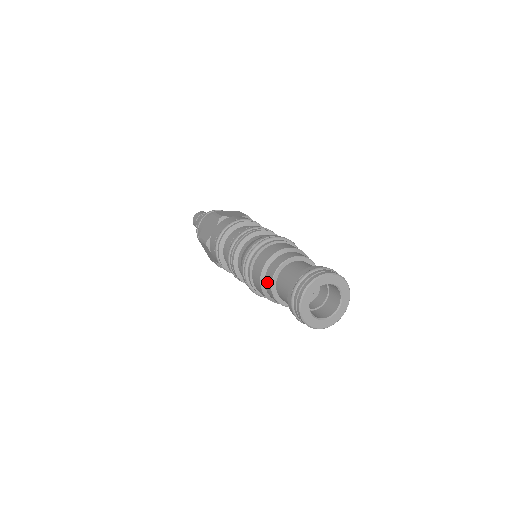
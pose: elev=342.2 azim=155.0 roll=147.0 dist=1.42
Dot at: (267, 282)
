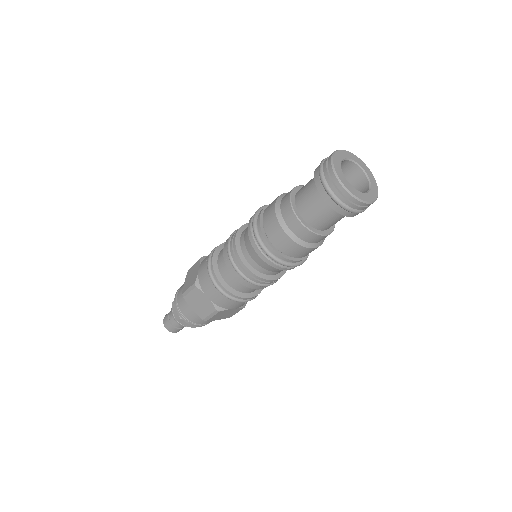
Dot at: (286, 214)
